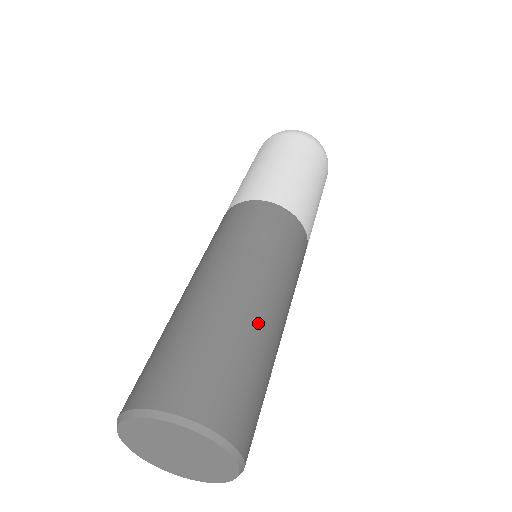
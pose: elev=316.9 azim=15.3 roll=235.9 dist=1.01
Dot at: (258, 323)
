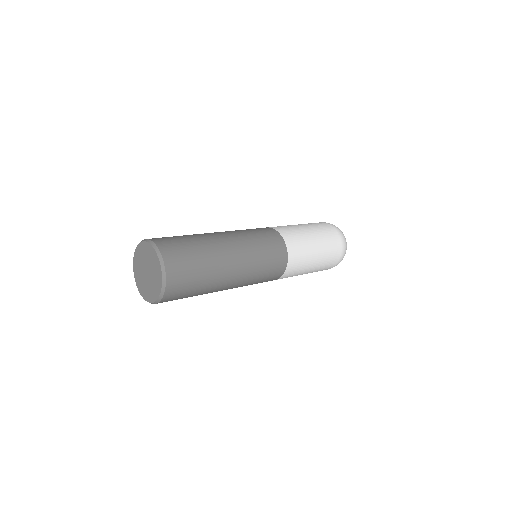
Dot at: (221, 271)
